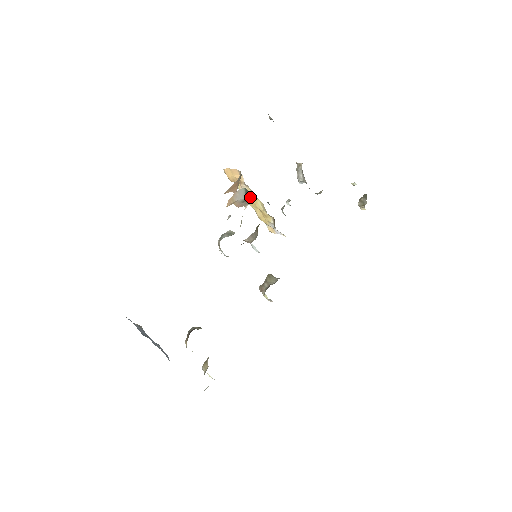
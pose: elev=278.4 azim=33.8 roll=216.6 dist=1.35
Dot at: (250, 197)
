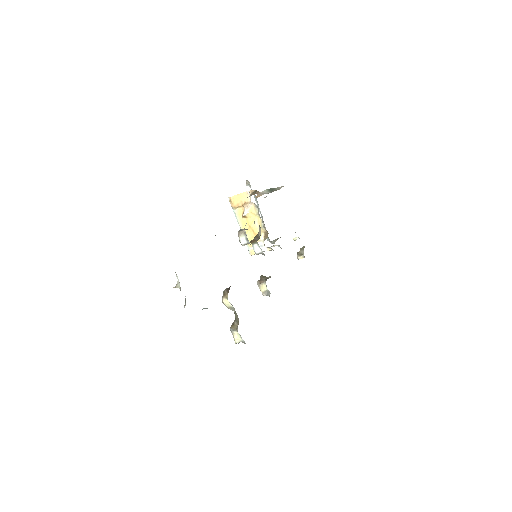
Dot at: (278, 188)
